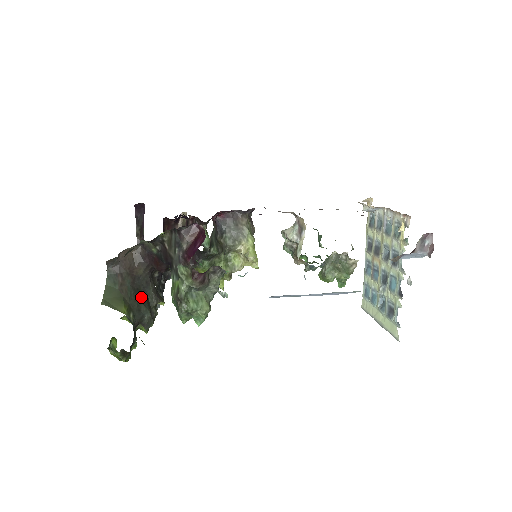
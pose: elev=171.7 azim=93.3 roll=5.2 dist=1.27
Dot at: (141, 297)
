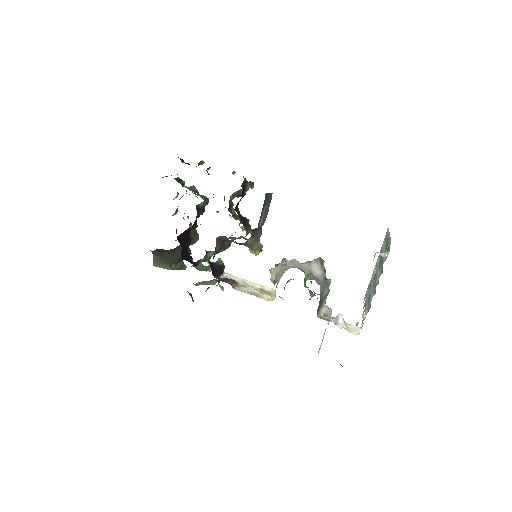
Dot at: (178, 252)
